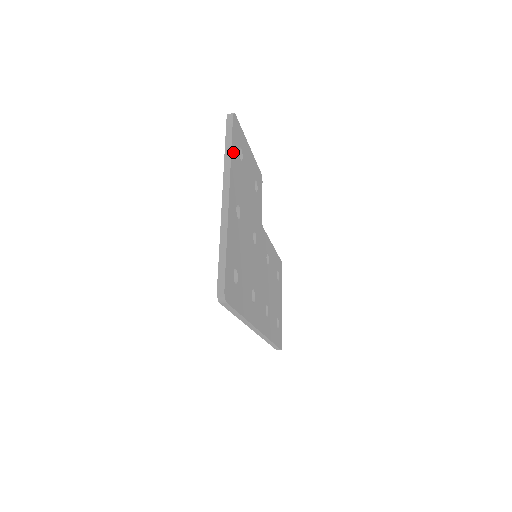
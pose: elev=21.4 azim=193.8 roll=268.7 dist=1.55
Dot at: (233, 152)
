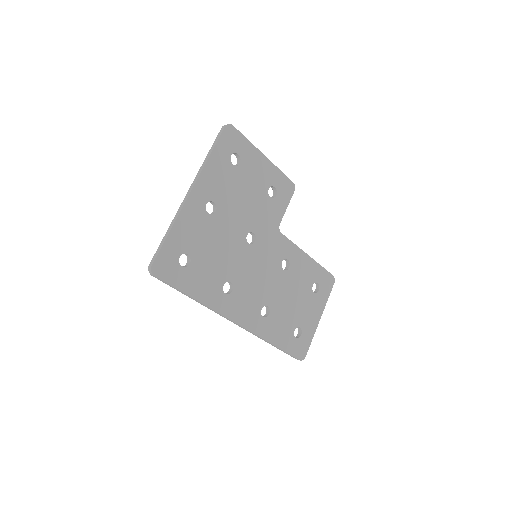
Dot at: (215, 157)
